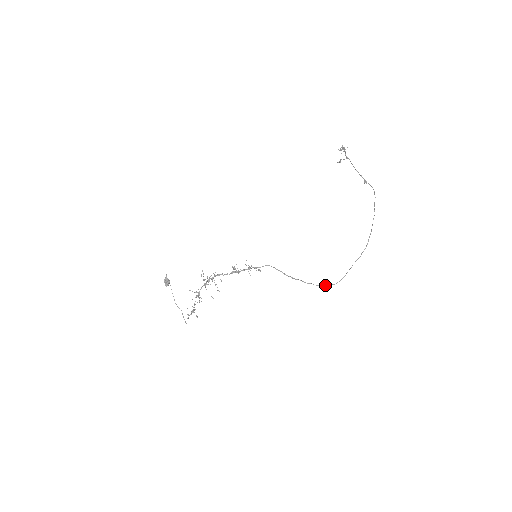
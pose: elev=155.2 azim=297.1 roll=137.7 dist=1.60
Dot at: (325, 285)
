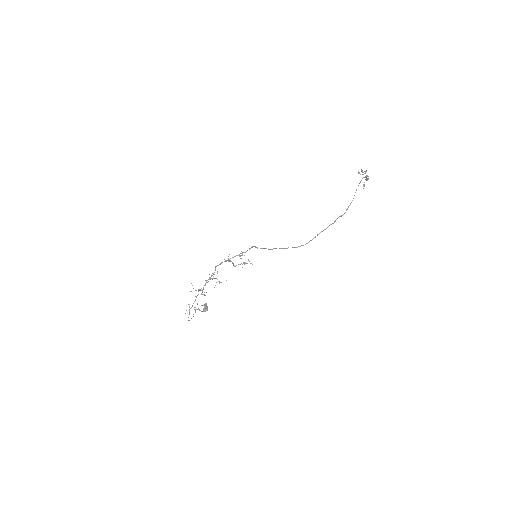
Dot at: (287, 248)
